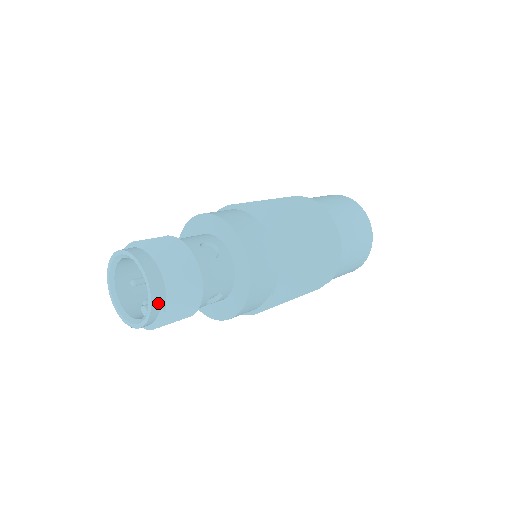
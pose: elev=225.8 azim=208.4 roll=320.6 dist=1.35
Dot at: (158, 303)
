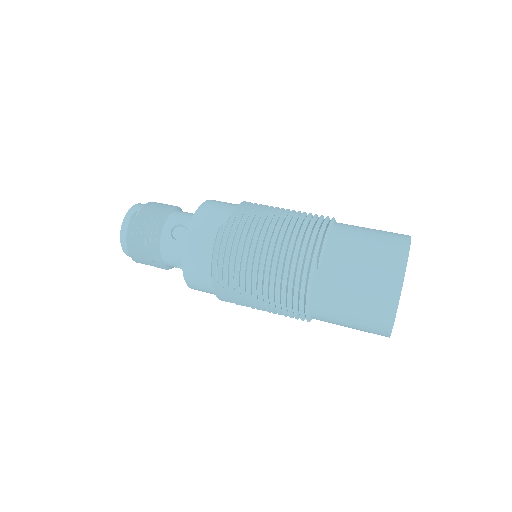
Dot at: (135, 210)
